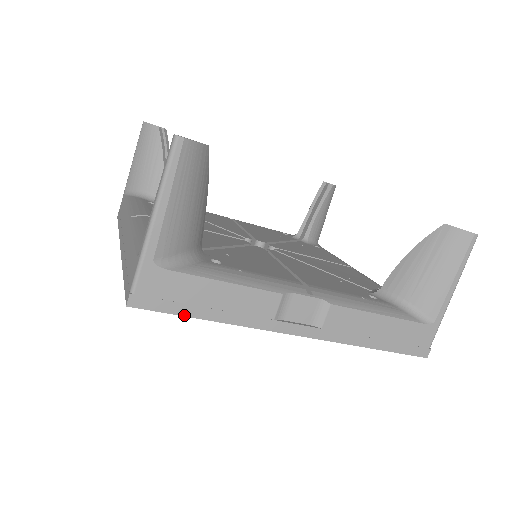
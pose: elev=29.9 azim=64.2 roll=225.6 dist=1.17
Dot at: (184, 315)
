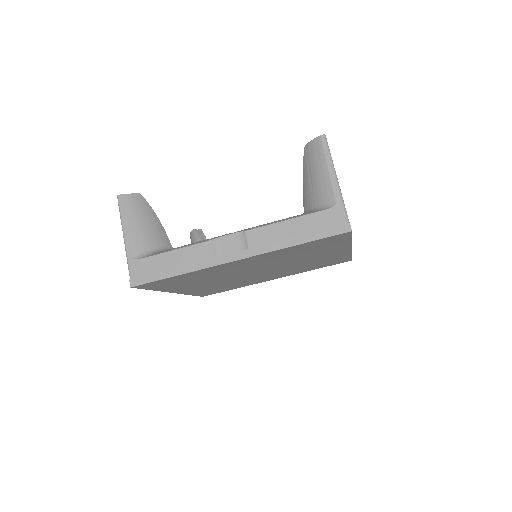
Dot at: (161, 279)
